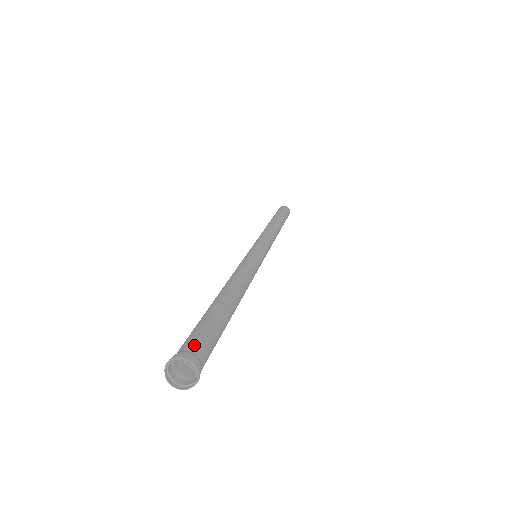
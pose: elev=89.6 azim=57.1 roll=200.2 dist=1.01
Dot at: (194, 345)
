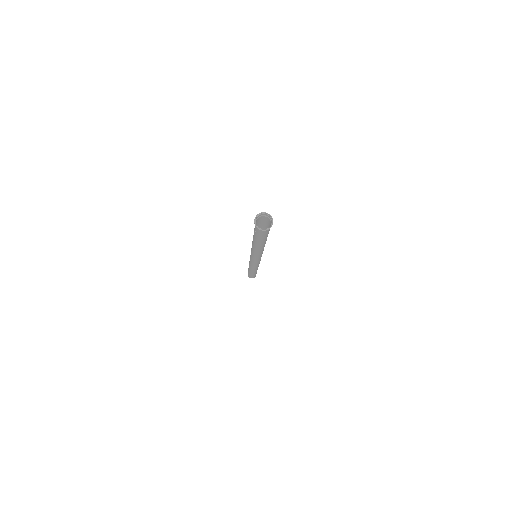
Dot at: (262, 217)
